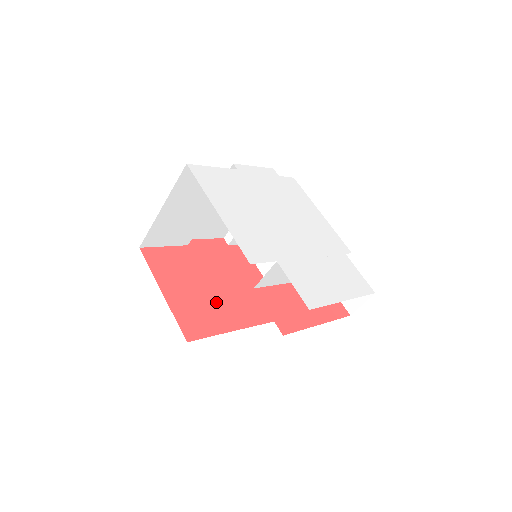
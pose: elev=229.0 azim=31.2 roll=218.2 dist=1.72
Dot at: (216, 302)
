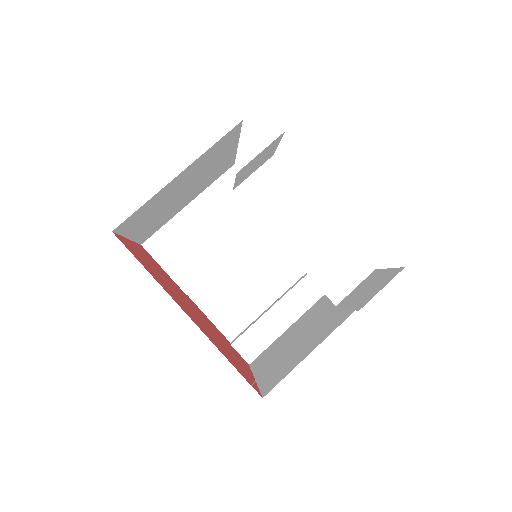
Dot at: (176, 295)
